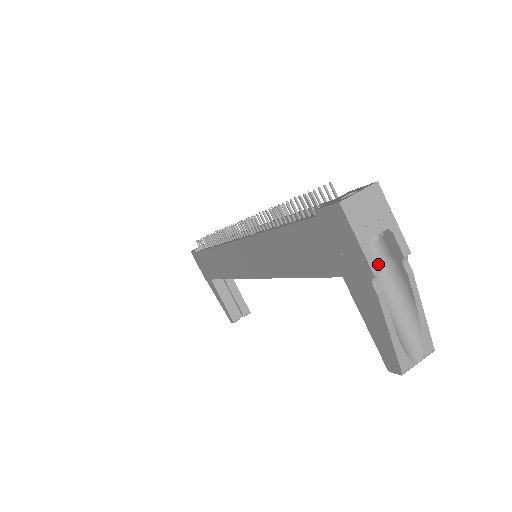
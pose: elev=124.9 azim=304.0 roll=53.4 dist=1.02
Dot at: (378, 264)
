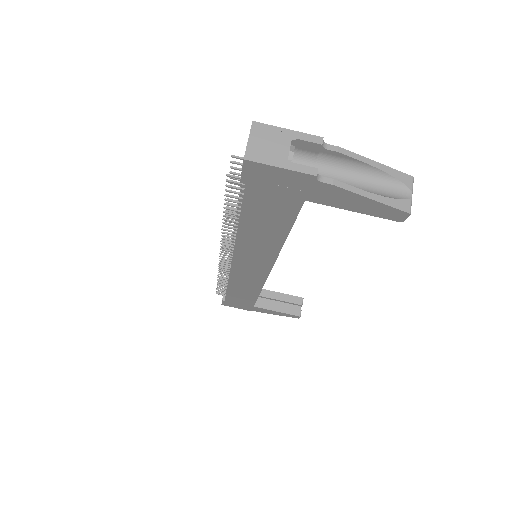
Dot at: (310, 167)
